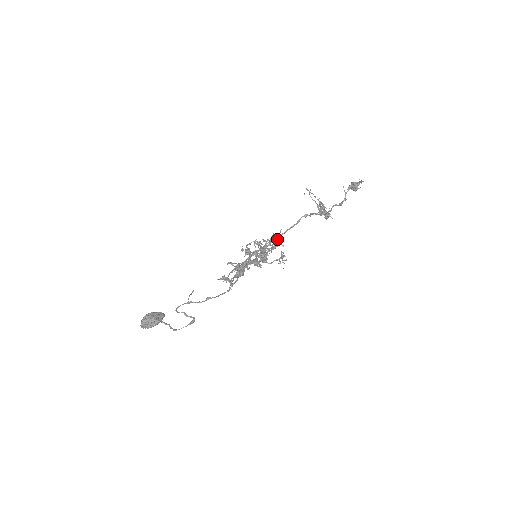
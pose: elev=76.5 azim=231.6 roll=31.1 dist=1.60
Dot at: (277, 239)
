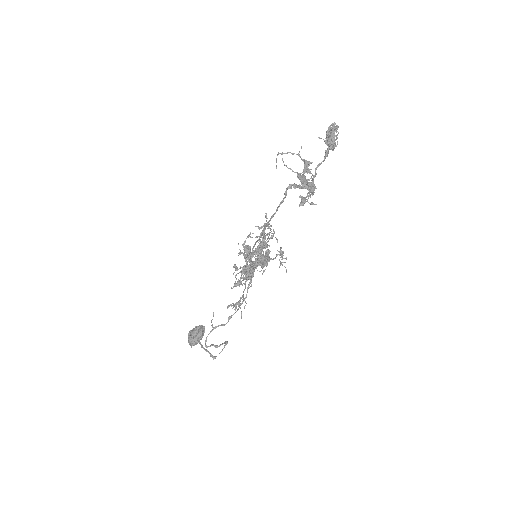
Dot at: (268, 233)
